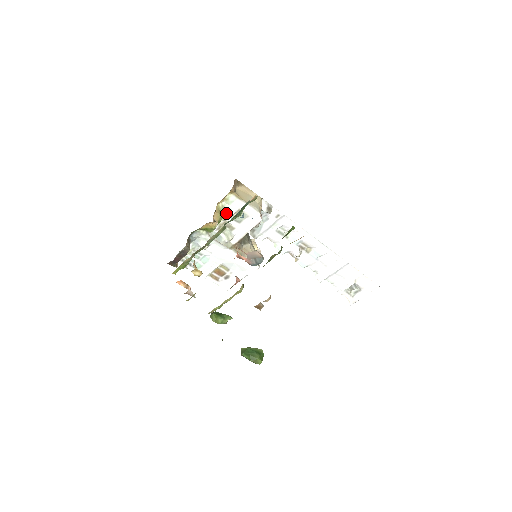
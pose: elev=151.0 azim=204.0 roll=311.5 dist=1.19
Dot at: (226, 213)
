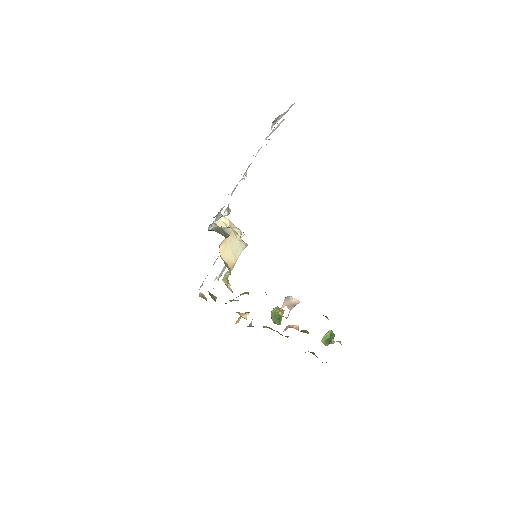
Dot at: (229, 274)
